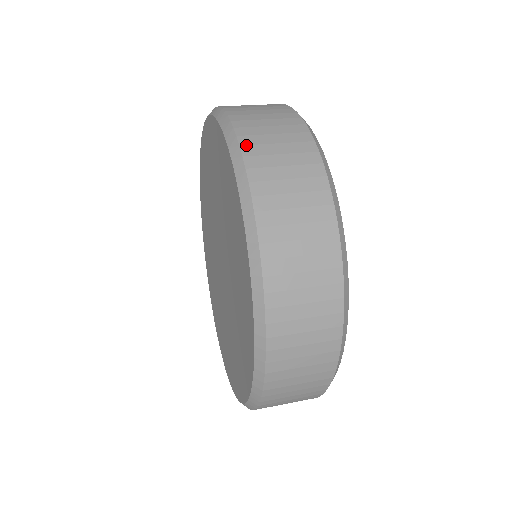
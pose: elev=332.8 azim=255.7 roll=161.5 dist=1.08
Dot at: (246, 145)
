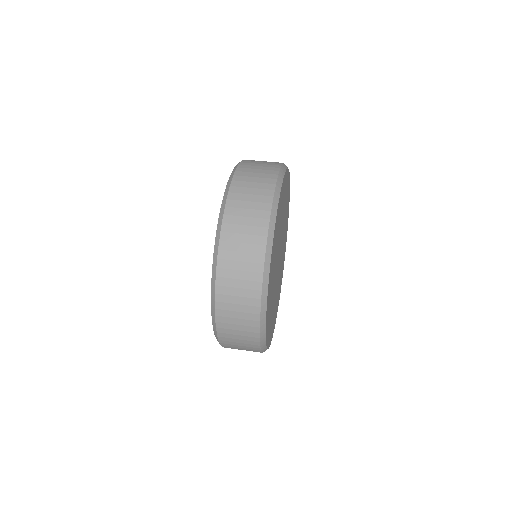
Dot at: (219, 302)
